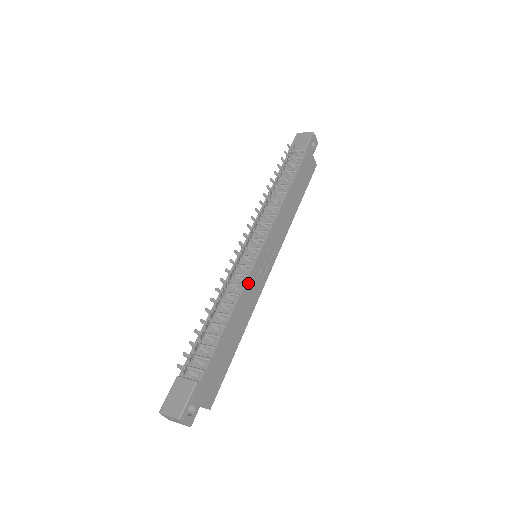
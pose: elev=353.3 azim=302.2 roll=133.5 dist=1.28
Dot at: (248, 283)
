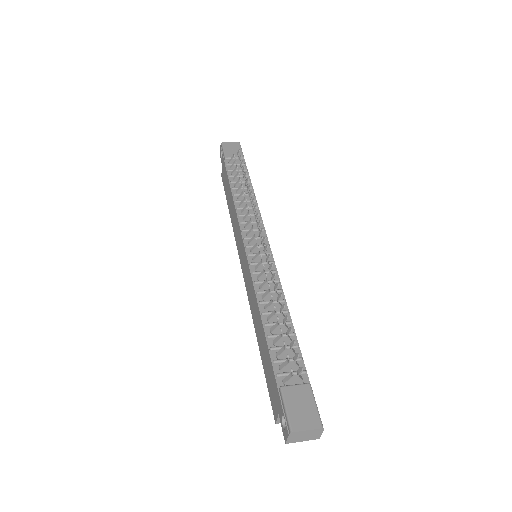
Dot at: (278, 279)
